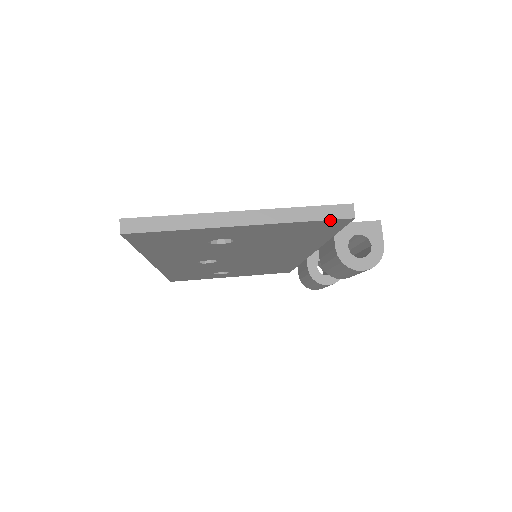
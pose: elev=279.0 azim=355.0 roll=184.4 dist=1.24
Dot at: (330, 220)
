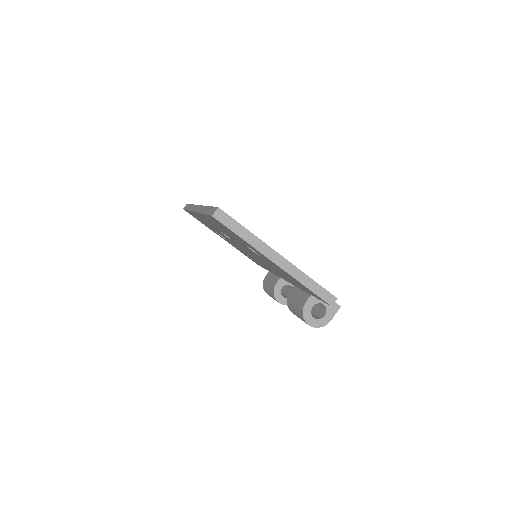
Dot at: (319, 297)
